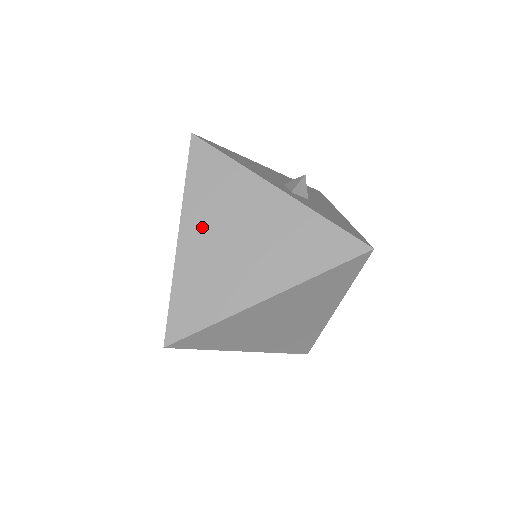
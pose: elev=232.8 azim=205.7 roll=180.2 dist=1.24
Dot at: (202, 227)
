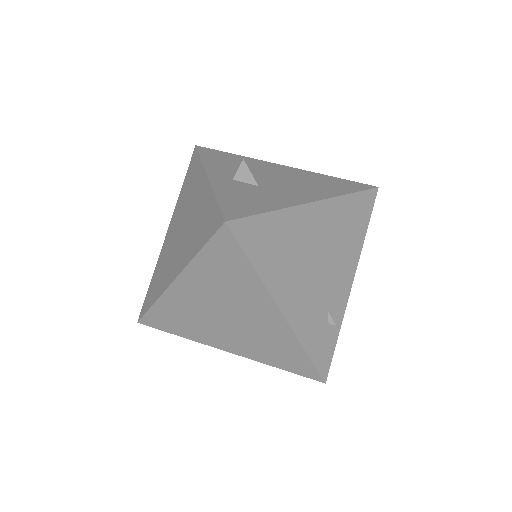
Dot at: (175, 222)
